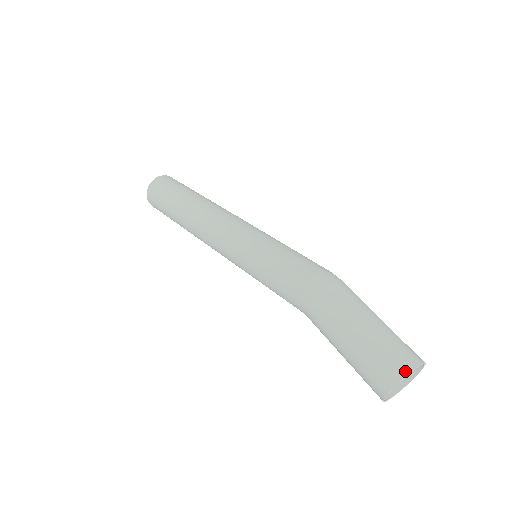
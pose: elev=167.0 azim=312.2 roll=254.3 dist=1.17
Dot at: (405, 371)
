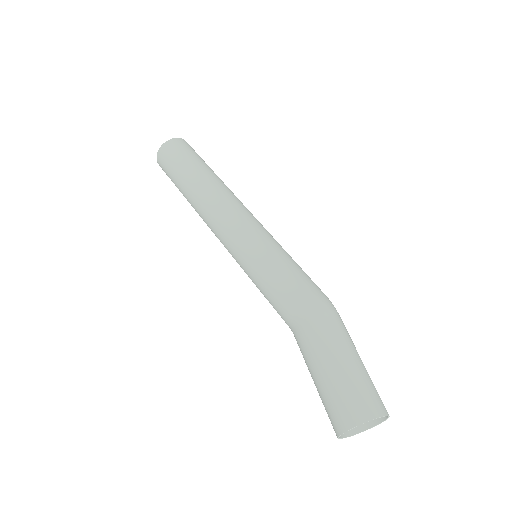
Dot at: (383, 412)
